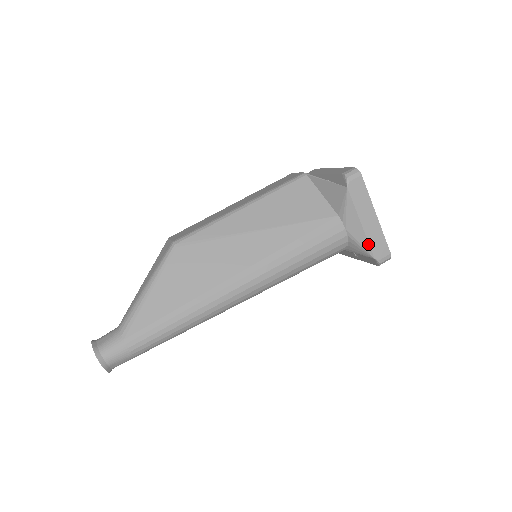
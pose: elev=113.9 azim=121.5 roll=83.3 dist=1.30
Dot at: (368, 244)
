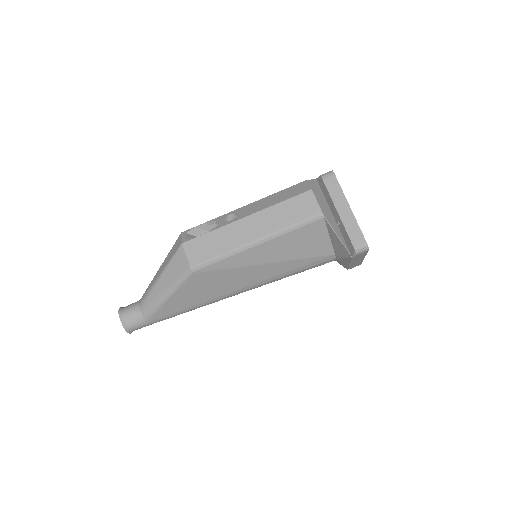
Dot at: (347, 267)
